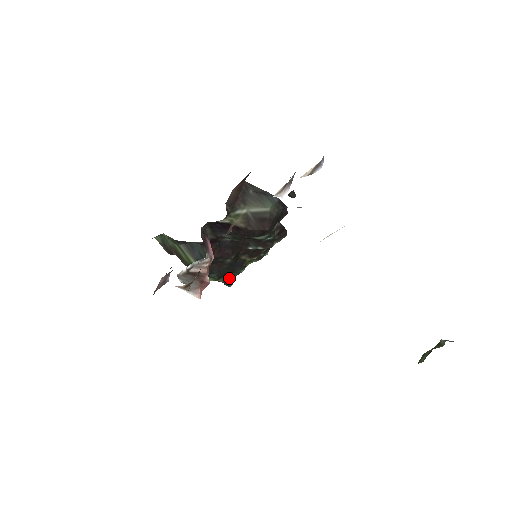
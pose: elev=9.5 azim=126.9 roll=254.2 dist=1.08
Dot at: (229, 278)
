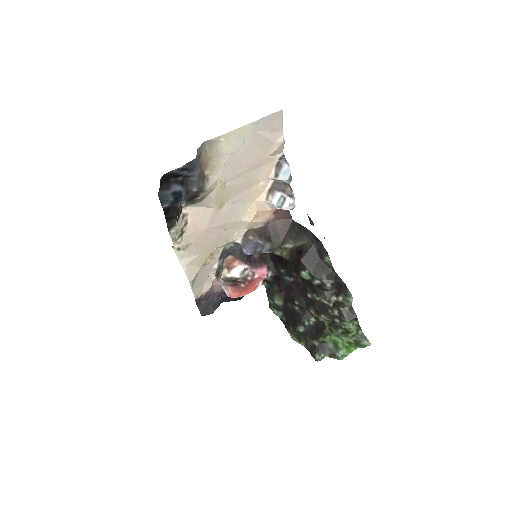
Dot at: (313, 346)
